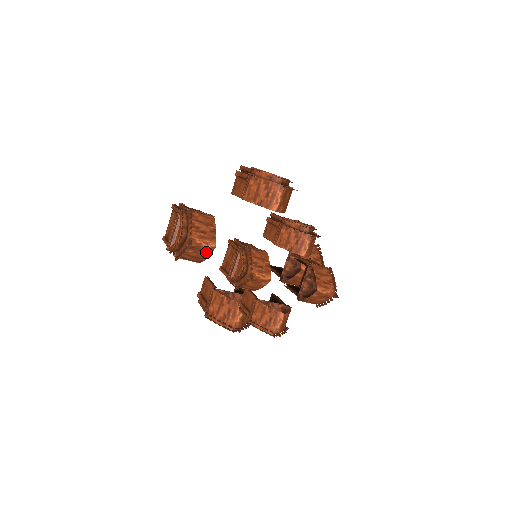
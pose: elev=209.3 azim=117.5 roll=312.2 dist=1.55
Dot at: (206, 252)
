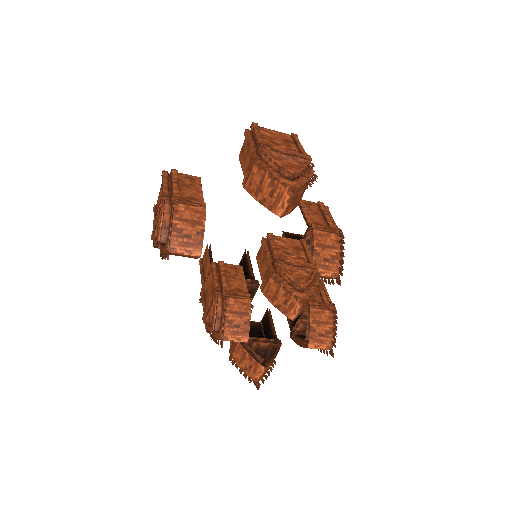
Dot at: (191, 257)
